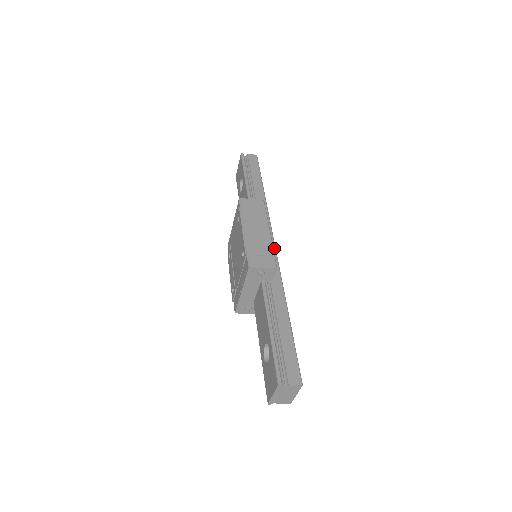
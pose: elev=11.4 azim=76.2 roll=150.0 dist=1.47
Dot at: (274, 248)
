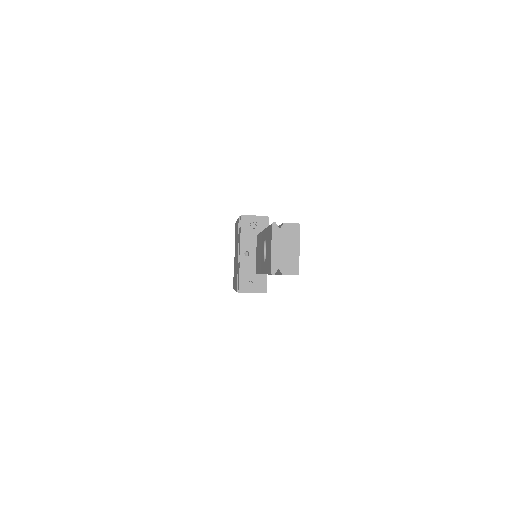
Dot at: occluded
